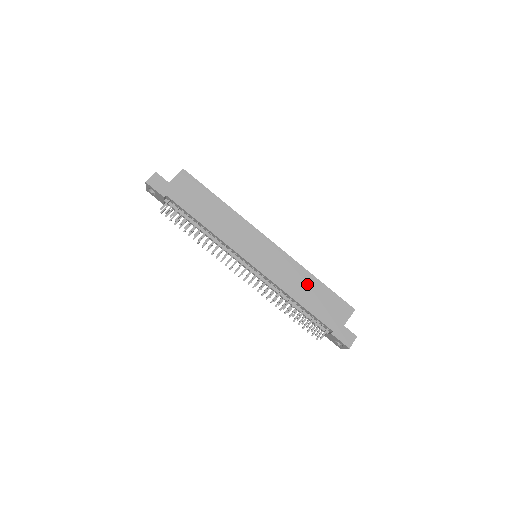
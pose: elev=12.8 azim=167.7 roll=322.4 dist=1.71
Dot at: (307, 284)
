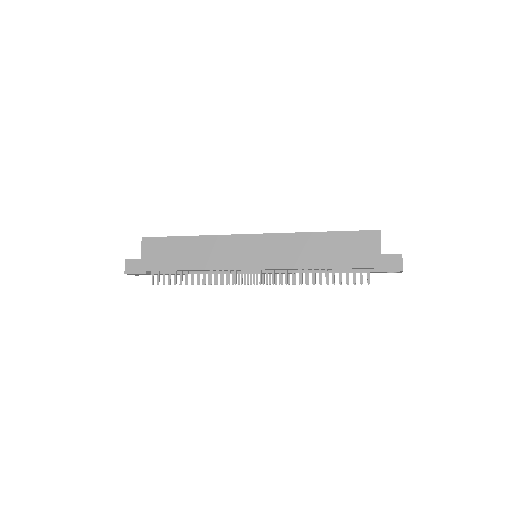
Dot at: (316, 245)
